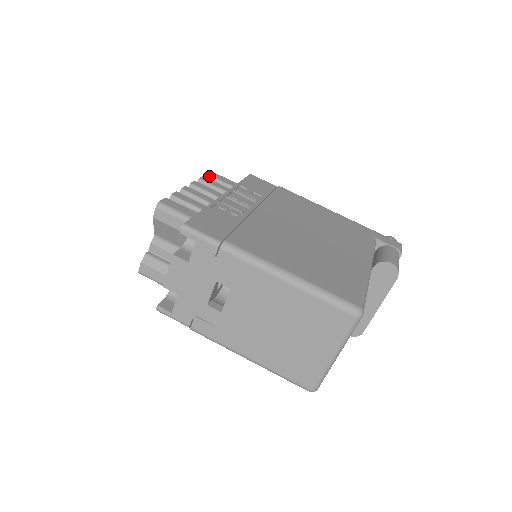
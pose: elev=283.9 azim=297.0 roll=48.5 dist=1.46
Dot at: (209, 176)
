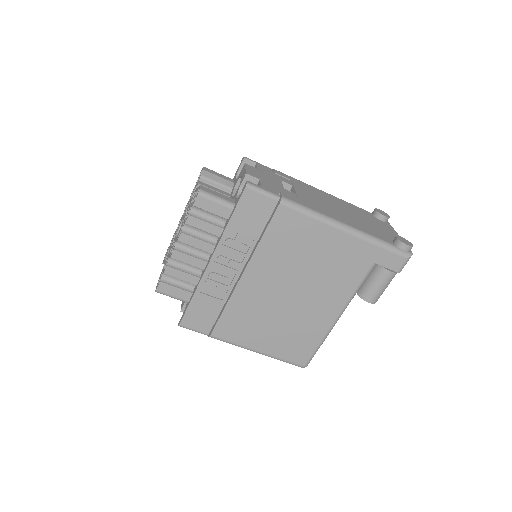
Dot at: (196, 206)
